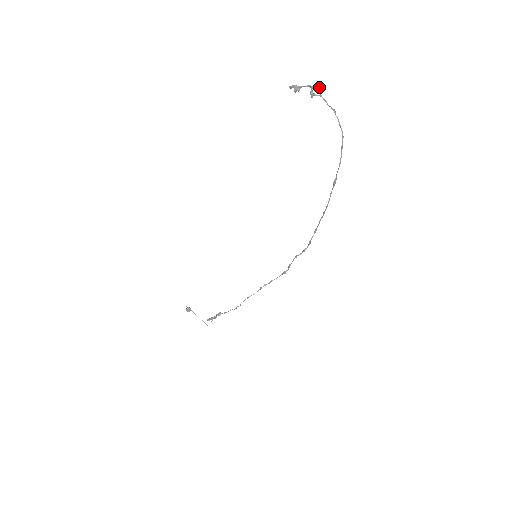
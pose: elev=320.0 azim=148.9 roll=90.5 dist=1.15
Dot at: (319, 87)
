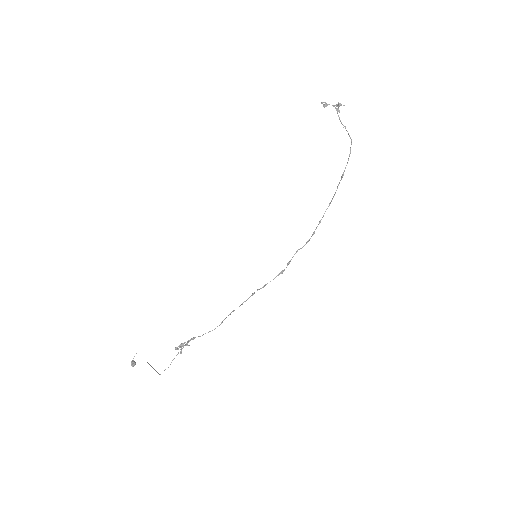
Dot at: occluded
